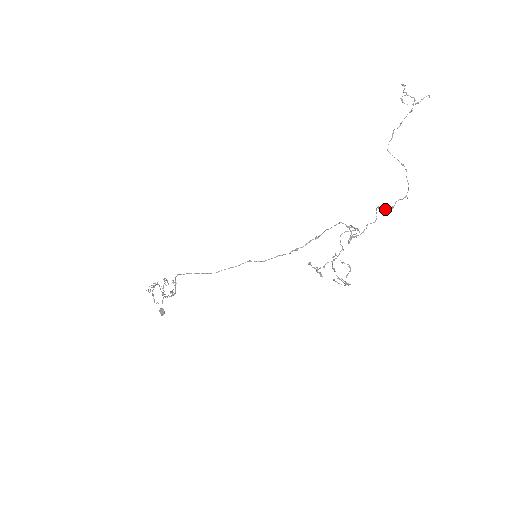
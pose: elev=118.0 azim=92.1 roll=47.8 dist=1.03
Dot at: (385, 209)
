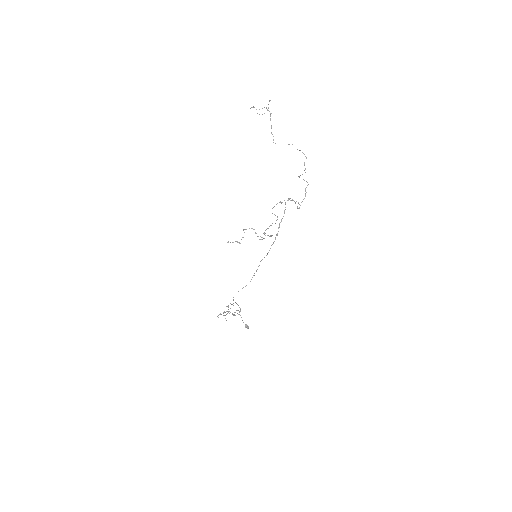
Dot at: occluded
